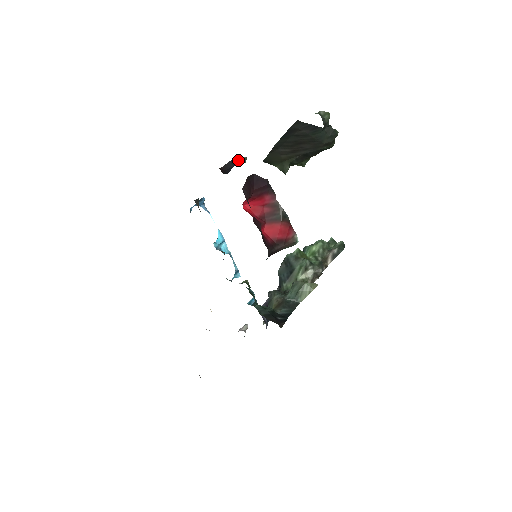
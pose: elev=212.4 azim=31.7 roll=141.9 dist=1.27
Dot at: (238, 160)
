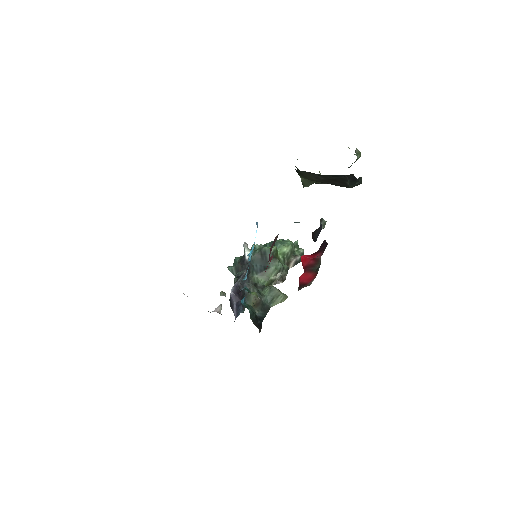
Dot at: (320, 222)
